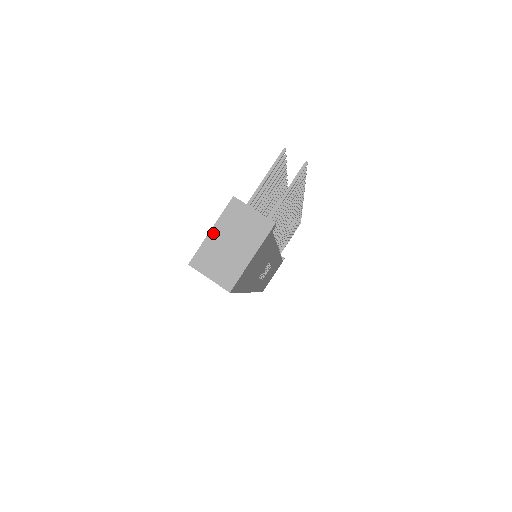
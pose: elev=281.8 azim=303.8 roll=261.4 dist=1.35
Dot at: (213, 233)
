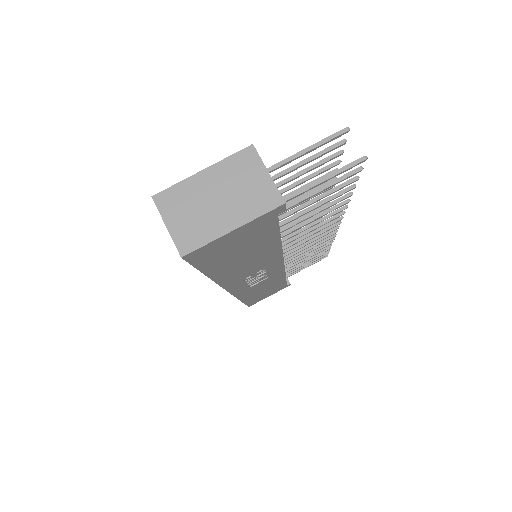
Dot at: (203, 175)
